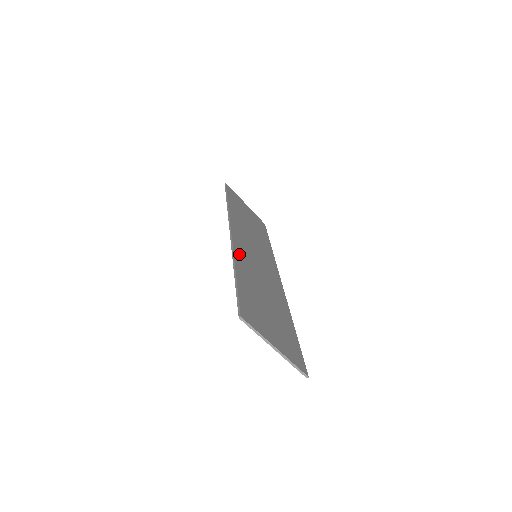
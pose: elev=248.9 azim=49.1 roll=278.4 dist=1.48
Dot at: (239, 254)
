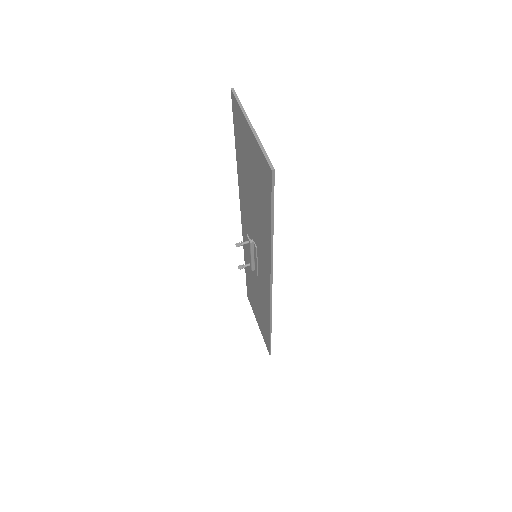
Dot at: occluded
